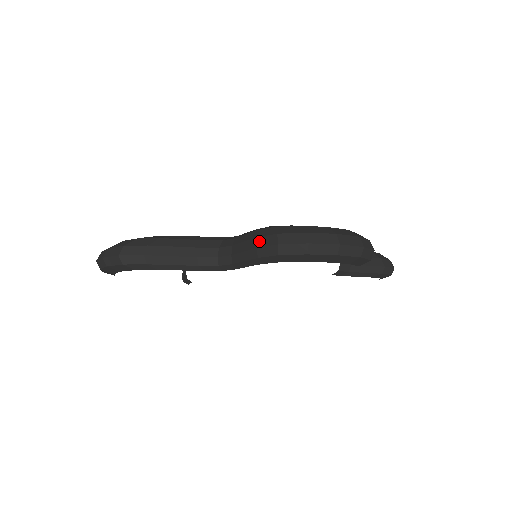
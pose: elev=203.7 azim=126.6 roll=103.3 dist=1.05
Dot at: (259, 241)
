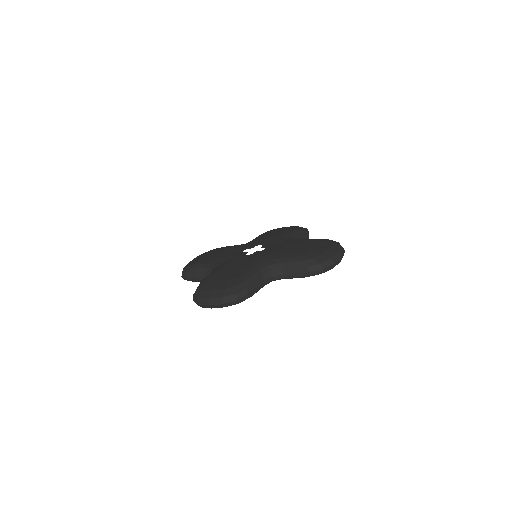
Dot at: occluded
